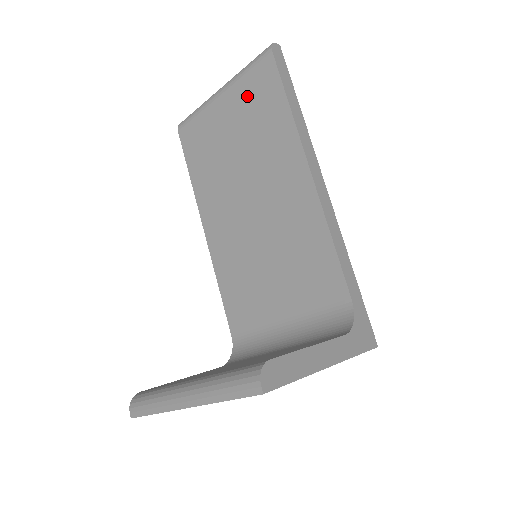
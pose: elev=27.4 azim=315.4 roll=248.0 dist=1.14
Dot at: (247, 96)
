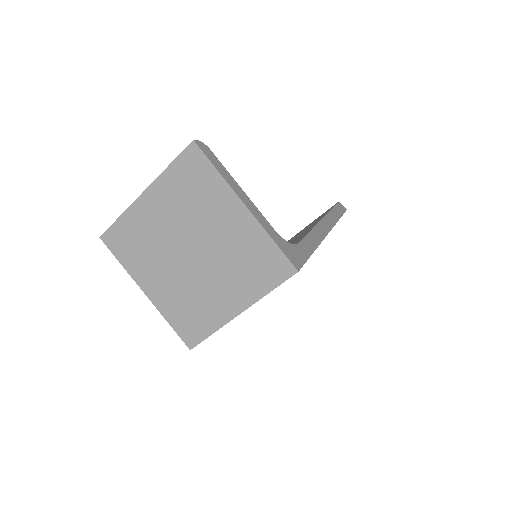
Dot at: occluded
